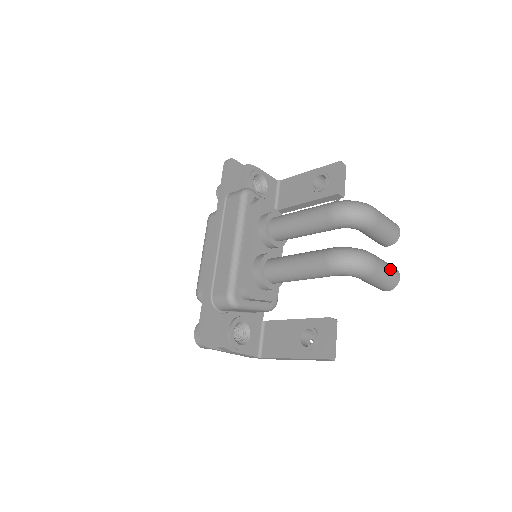
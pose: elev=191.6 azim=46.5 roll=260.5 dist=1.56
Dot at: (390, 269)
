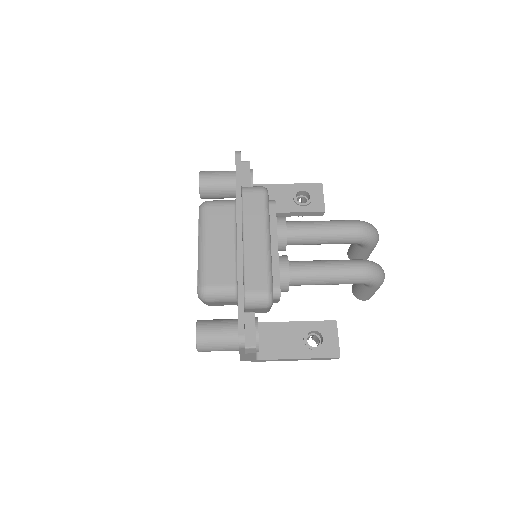
Dot at: occluded
